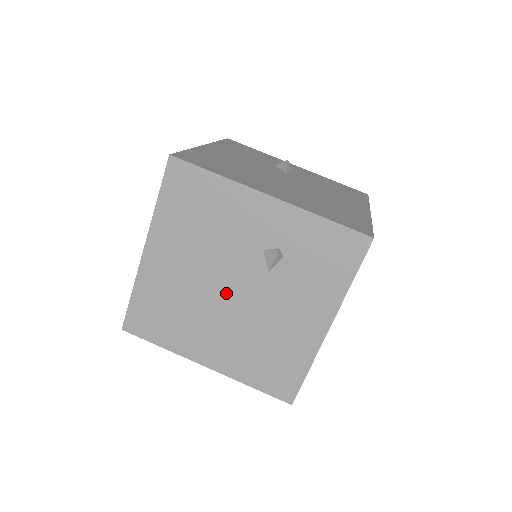
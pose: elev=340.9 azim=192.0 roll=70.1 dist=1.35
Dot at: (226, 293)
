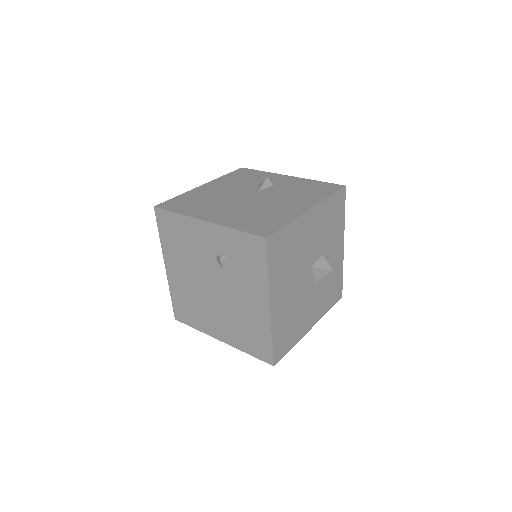
Dot at: (210, 289)
